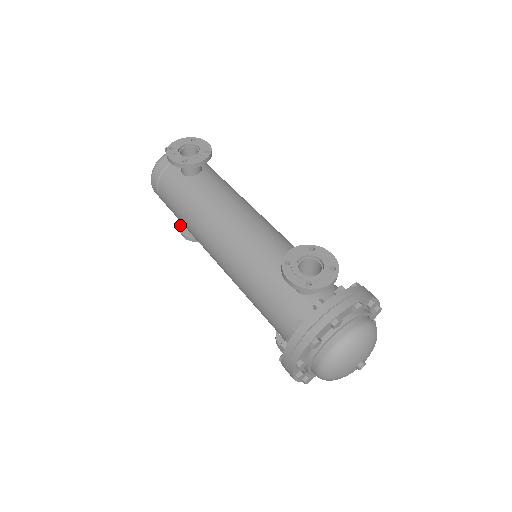
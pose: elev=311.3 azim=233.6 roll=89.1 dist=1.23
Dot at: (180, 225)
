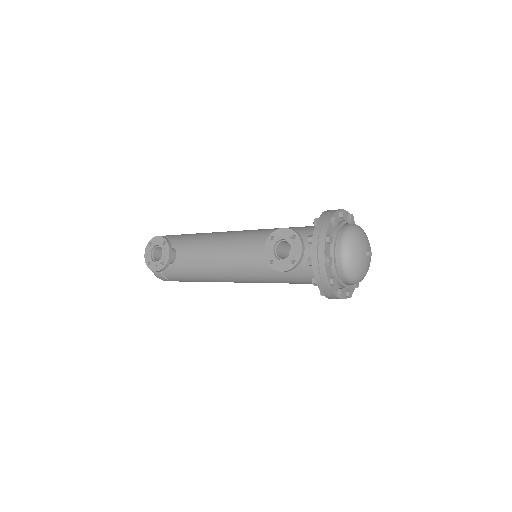
Dot at: occluded
